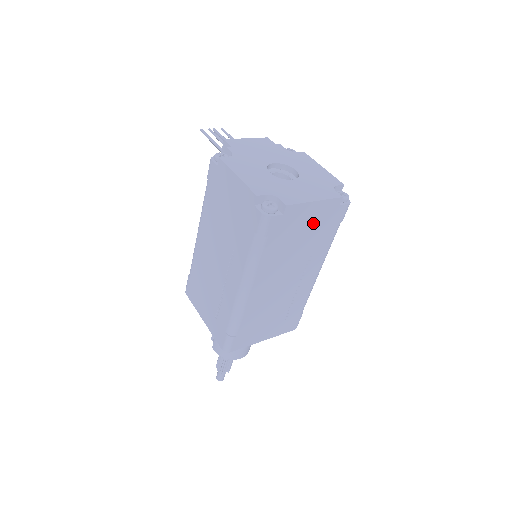
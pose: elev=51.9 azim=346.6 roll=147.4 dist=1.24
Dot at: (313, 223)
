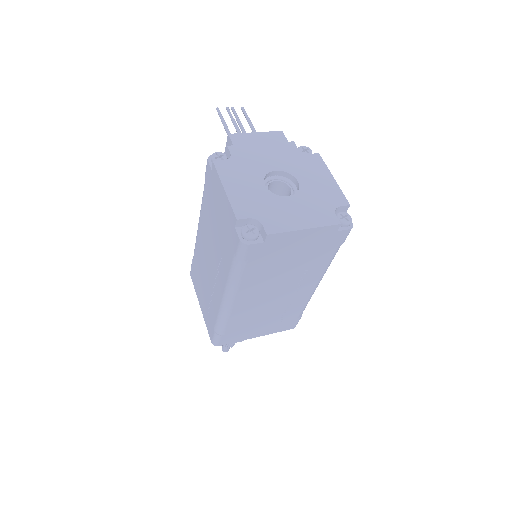
Dot at: (304, 247)
